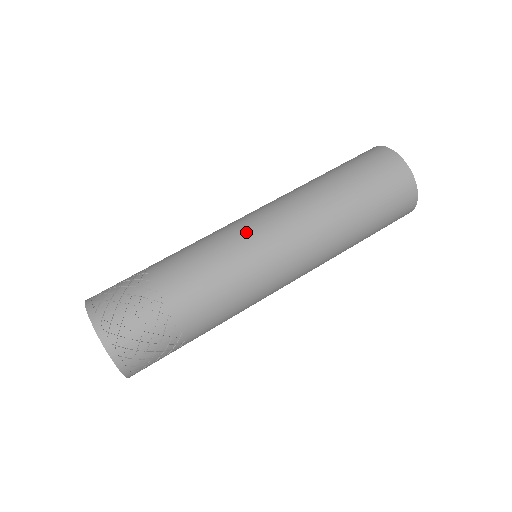
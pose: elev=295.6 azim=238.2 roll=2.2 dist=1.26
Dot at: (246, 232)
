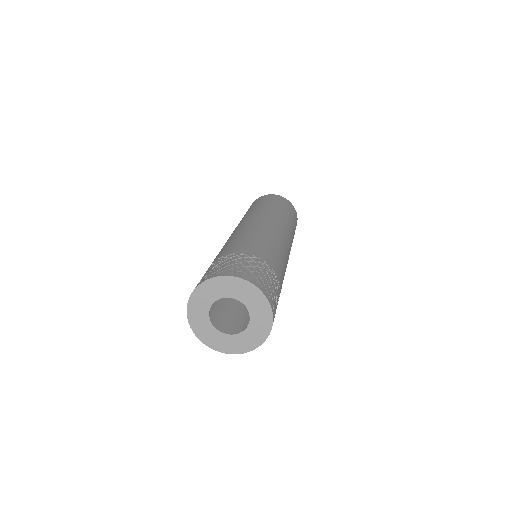
Dot at: (272, 231)
